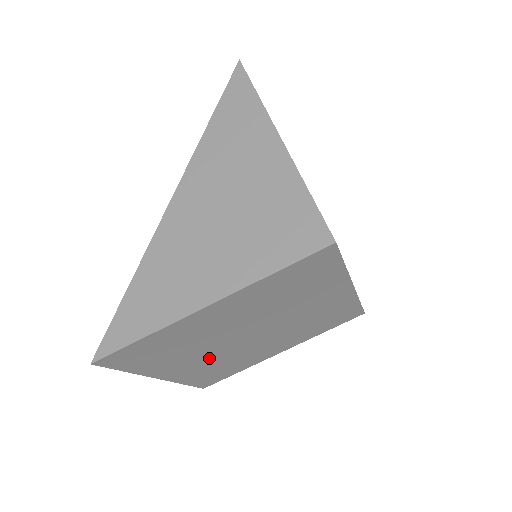
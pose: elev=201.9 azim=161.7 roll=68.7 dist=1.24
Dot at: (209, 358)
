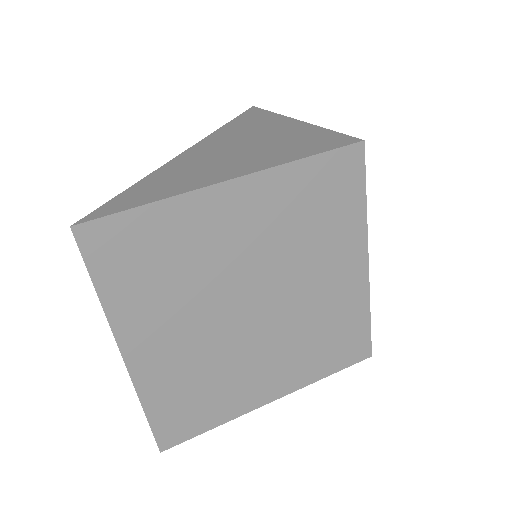
Dot at: (195, 341)
